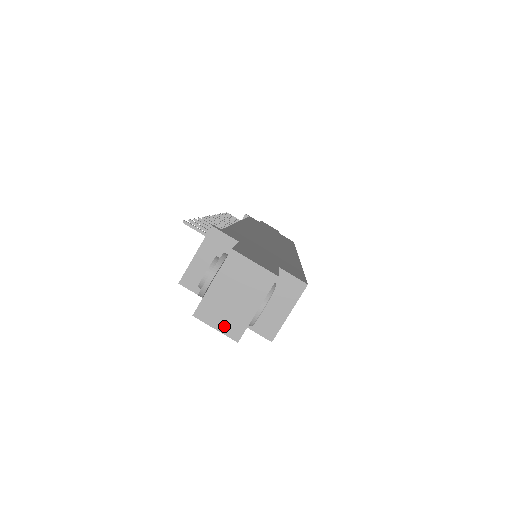
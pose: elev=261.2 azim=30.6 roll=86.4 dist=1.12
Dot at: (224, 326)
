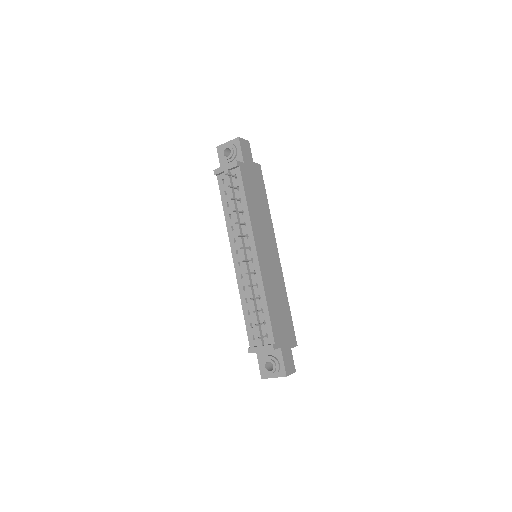
Dot at: occluded
